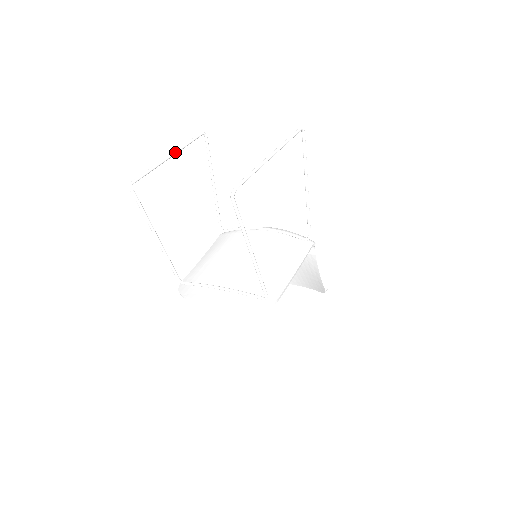
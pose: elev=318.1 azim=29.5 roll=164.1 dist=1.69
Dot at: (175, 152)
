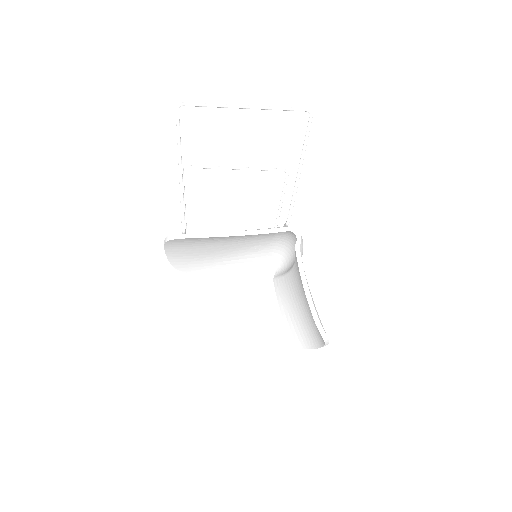
Dot at: (243, 167)
